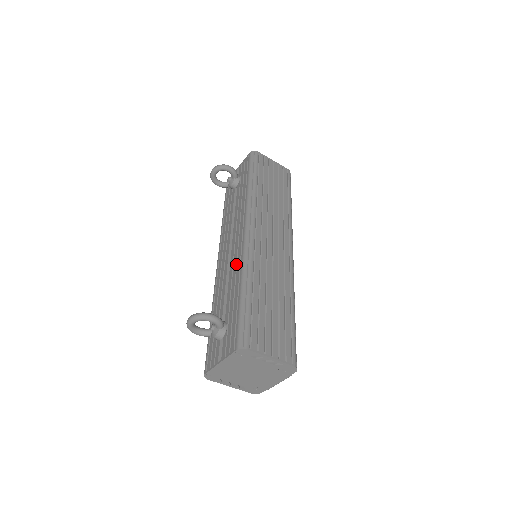
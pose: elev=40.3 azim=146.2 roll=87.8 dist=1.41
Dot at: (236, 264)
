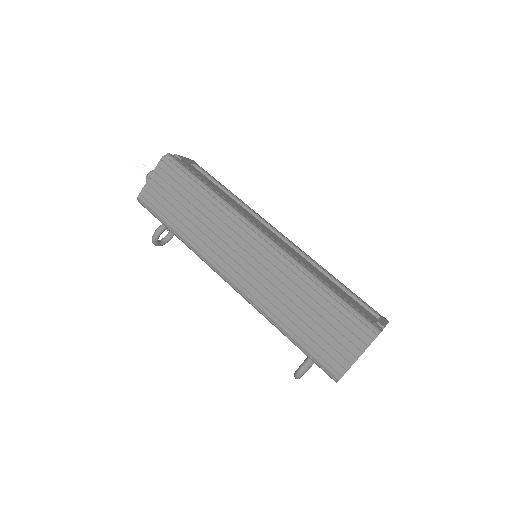
Dot at: occluded
